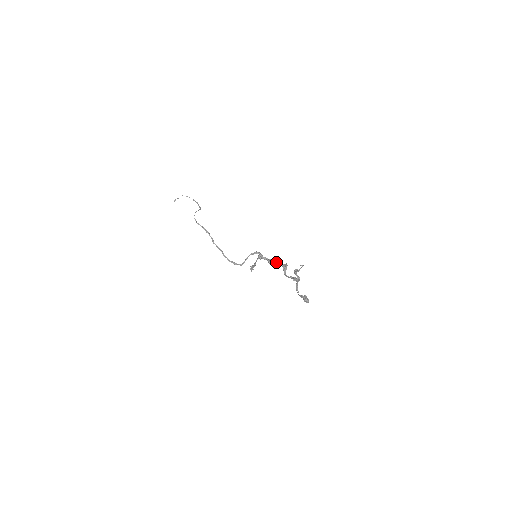
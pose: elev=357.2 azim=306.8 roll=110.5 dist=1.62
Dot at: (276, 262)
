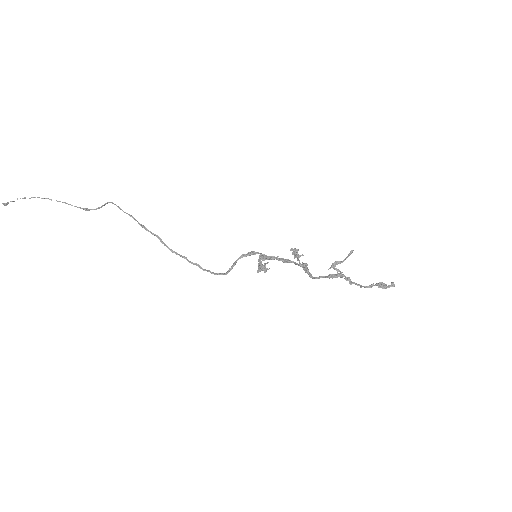
Dot at: (290, 262)
